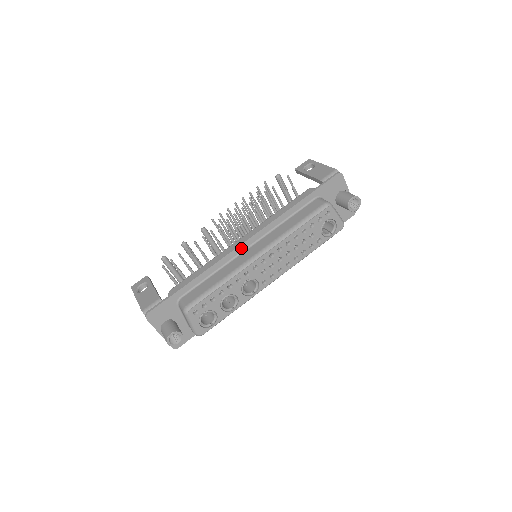
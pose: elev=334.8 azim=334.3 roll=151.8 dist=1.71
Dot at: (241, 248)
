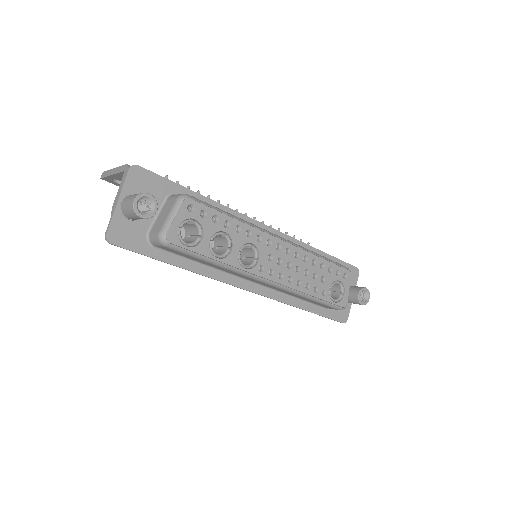
Dot at: (259, 226)
